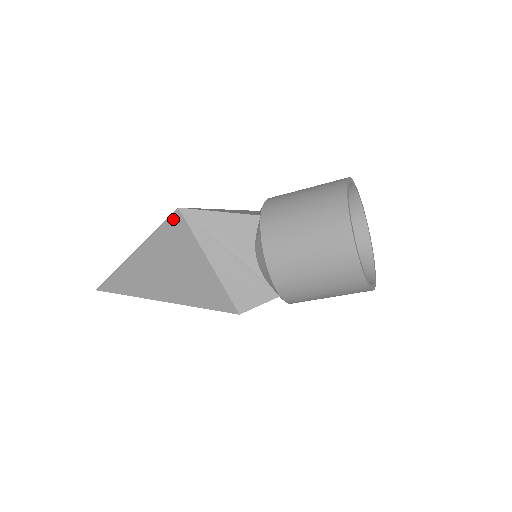
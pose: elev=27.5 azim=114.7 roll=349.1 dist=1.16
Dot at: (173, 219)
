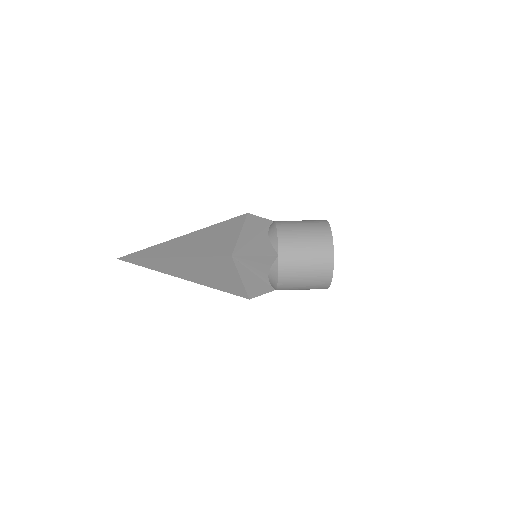
Dot at: (223, 258)
